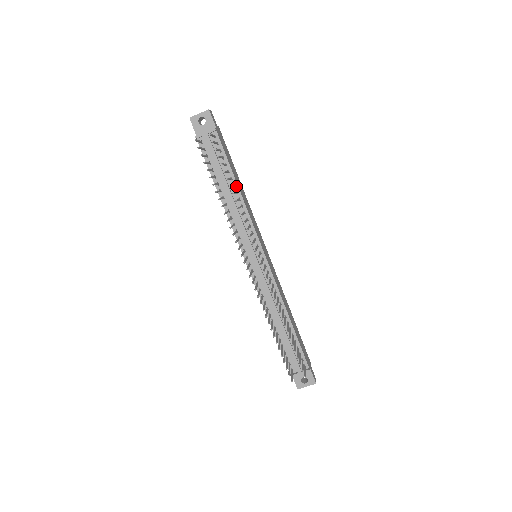
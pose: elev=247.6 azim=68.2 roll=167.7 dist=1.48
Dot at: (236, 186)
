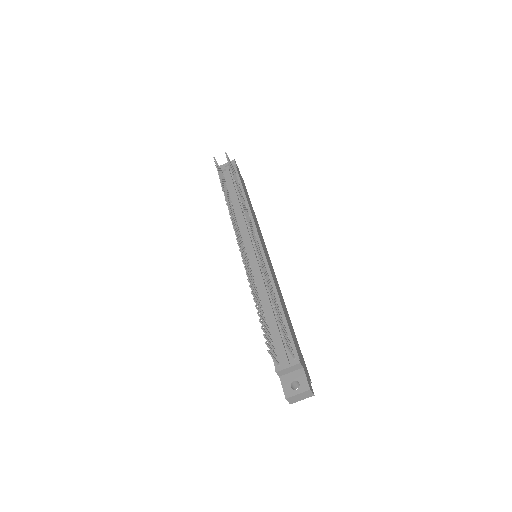
Dot at: (245, 198)
